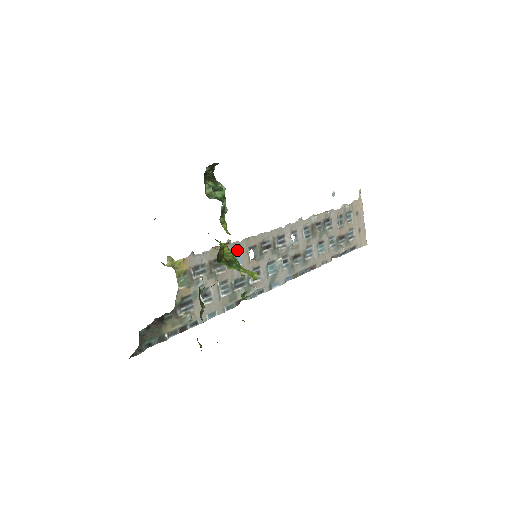
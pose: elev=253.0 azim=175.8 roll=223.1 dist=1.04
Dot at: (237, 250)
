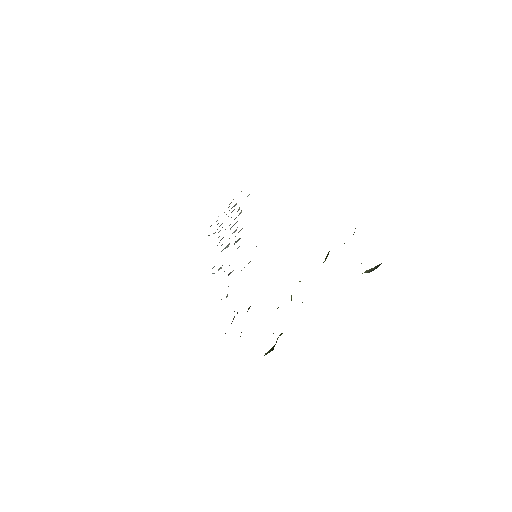
Dot at: occluded
